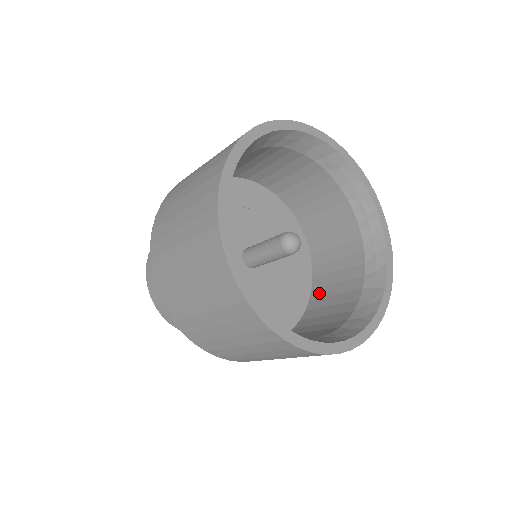
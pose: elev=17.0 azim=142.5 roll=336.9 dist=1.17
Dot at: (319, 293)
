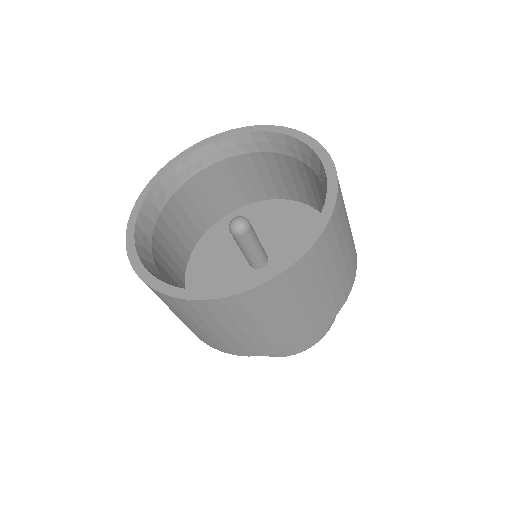
Dot at: occluded
